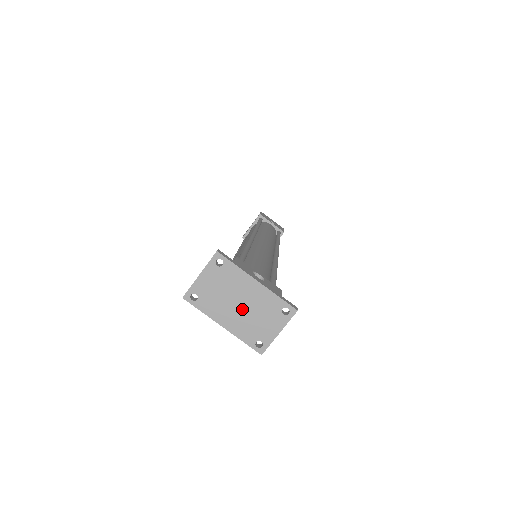
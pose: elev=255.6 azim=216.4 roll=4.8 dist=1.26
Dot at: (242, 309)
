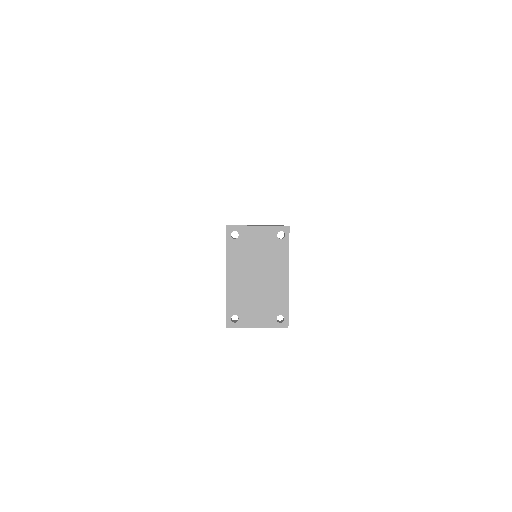
Dot at: (255, 282)
